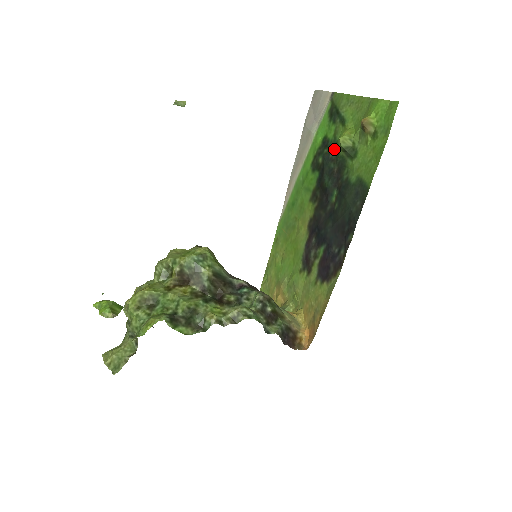
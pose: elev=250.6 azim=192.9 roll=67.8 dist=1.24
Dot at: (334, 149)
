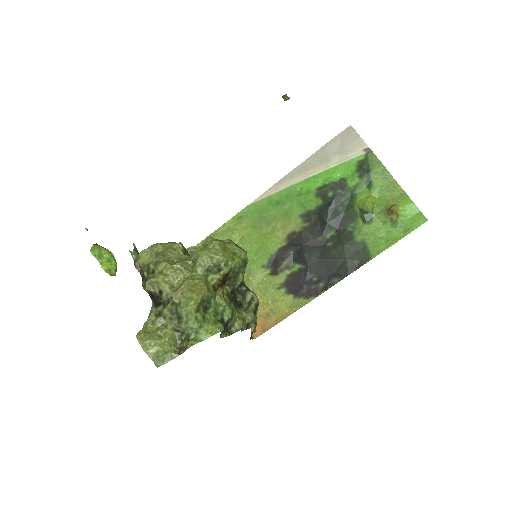
Dot at: (349, 198)
